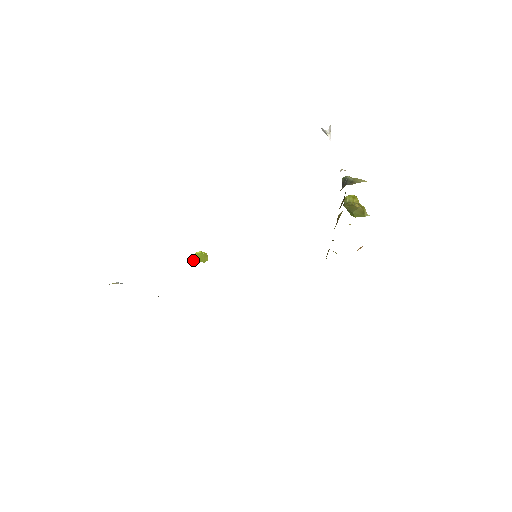
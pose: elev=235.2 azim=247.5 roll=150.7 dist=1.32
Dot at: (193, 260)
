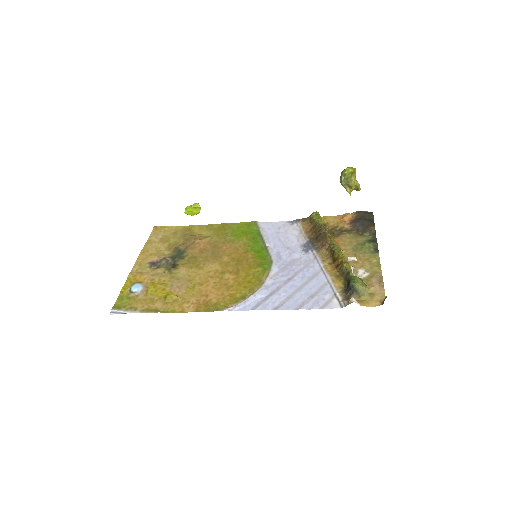
Dot at: (186, 213)
